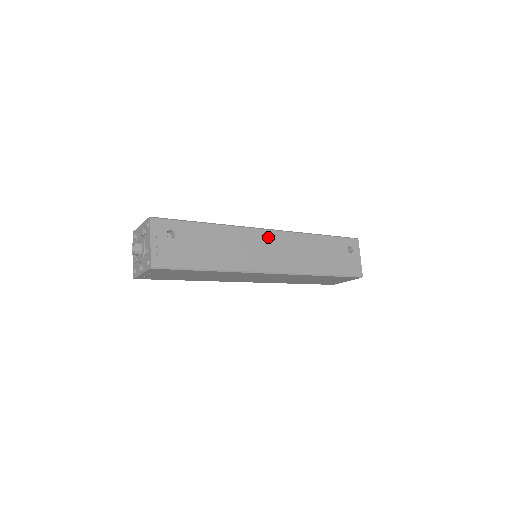
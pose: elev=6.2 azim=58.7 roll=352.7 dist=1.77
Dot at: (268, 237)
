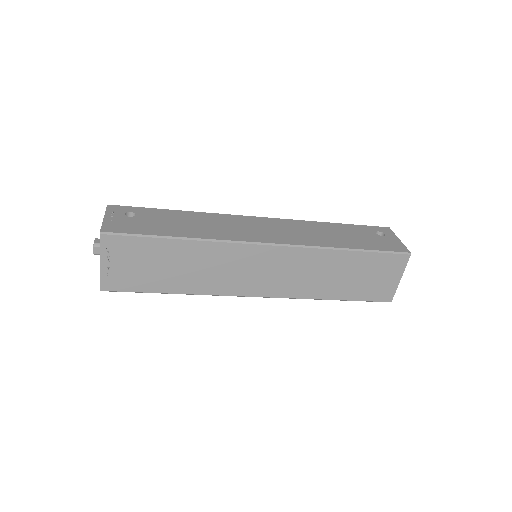
Dot at: (258, 221)
